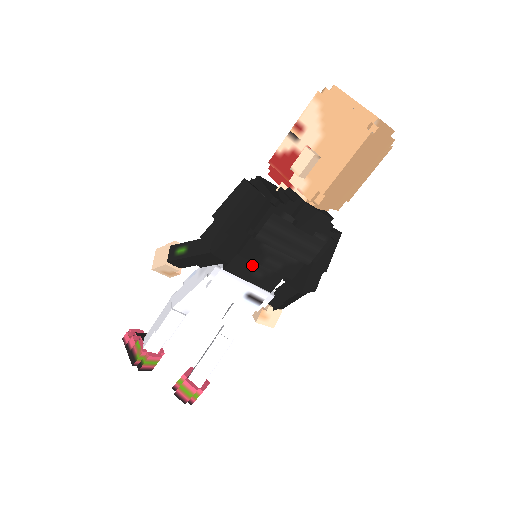
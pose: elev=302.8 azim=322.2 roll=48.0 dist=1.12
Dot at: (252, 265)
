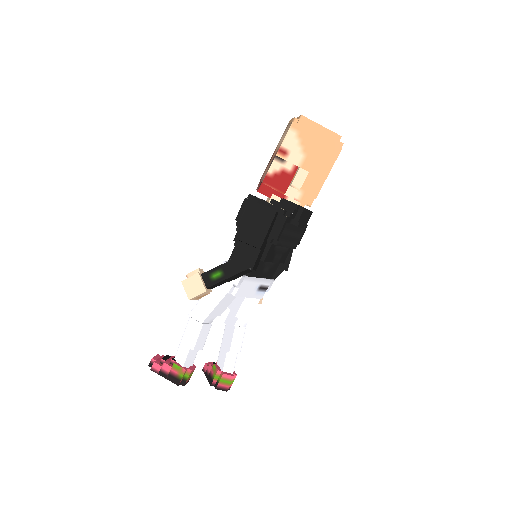
Dot at: (264, 265)
